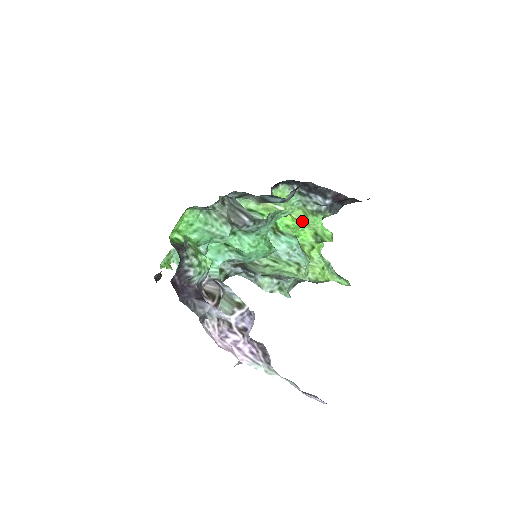
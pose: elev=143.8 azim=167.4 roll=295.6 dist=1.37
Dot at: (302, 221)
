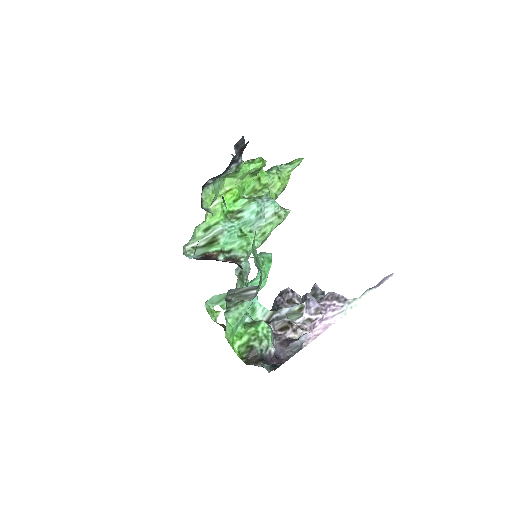
Dot at: (236, 183)
